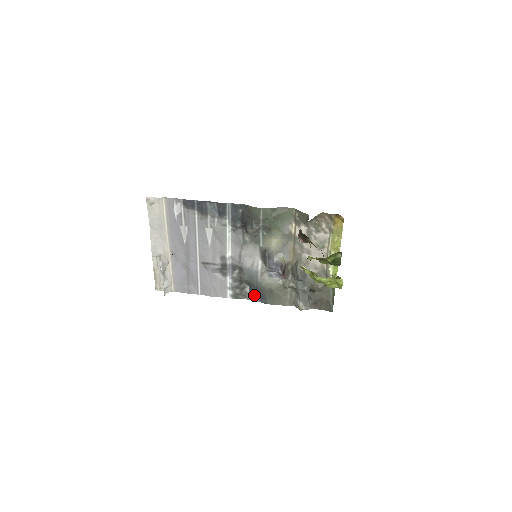
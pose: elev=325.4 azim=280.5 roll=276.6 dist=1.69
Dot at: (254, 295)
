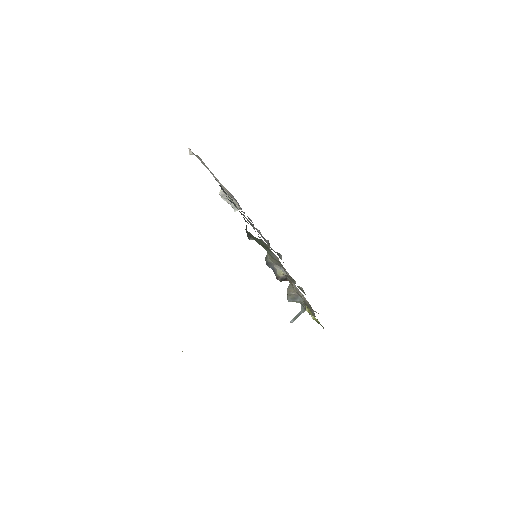
Dot at: occluded
